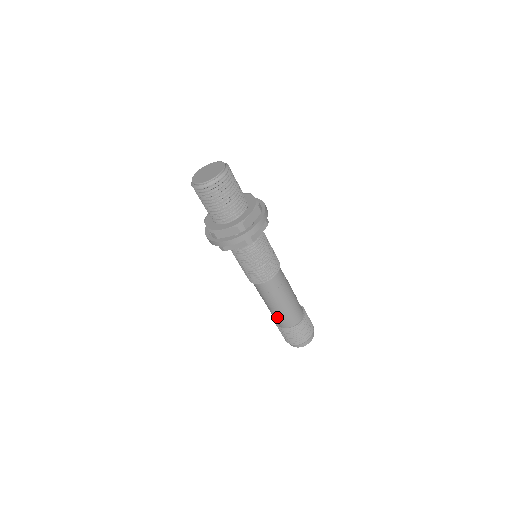
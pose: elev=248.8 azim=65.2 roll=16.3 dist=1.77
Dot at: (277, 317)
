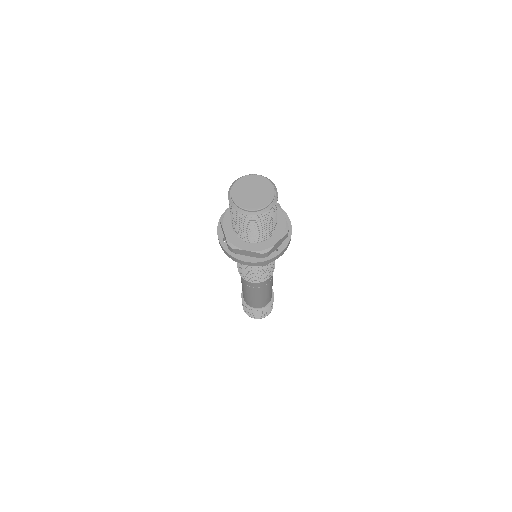
Dot at: (248, 300)
